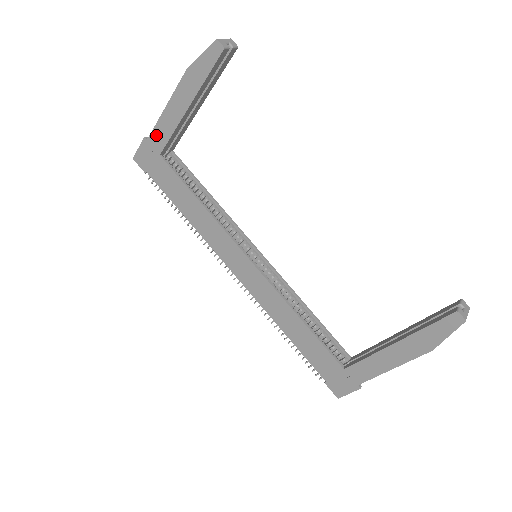
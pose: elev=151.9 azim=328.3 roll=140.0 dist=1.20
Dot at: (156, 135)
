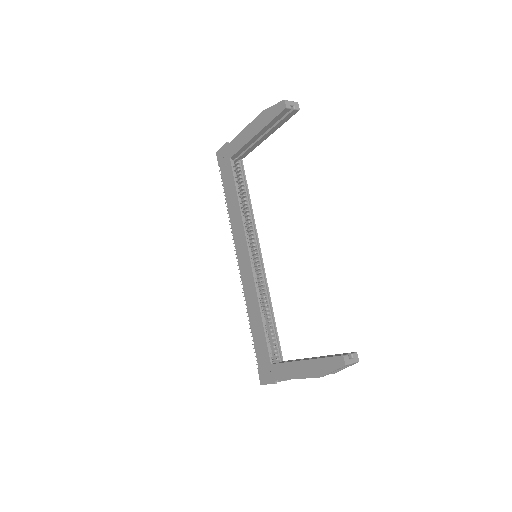
Dot at: (233, 144)
